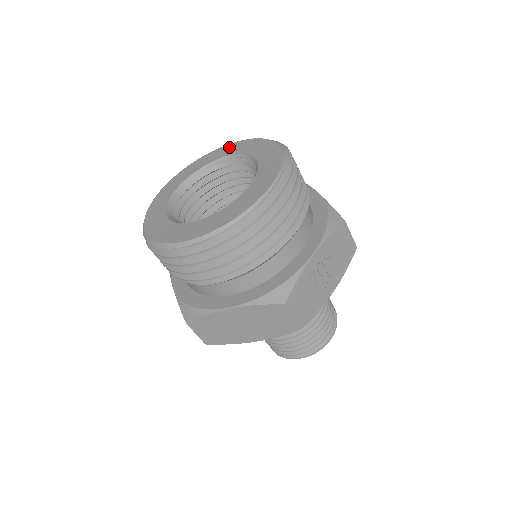
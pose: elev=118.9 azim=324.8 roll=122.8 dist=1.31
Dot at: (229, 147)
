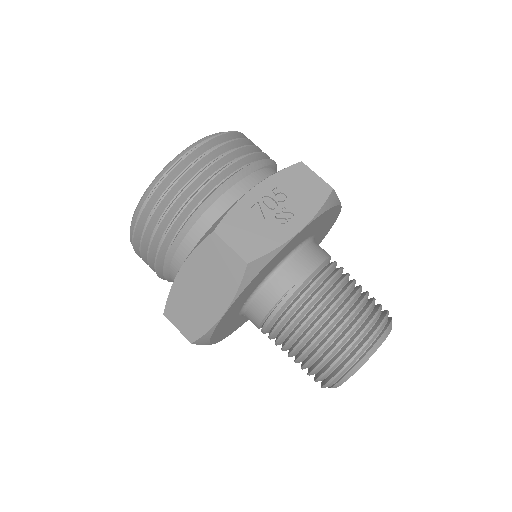
Dot at: occluded
